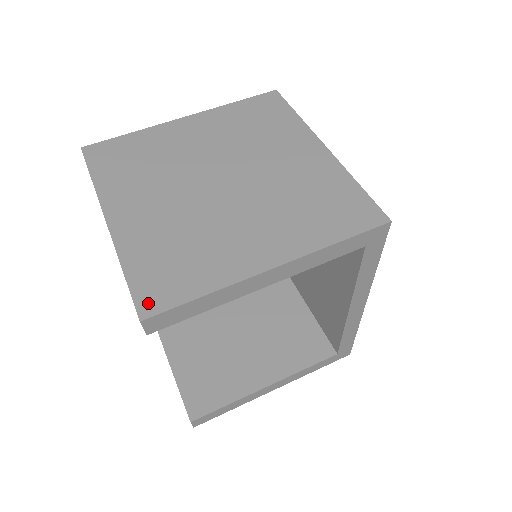
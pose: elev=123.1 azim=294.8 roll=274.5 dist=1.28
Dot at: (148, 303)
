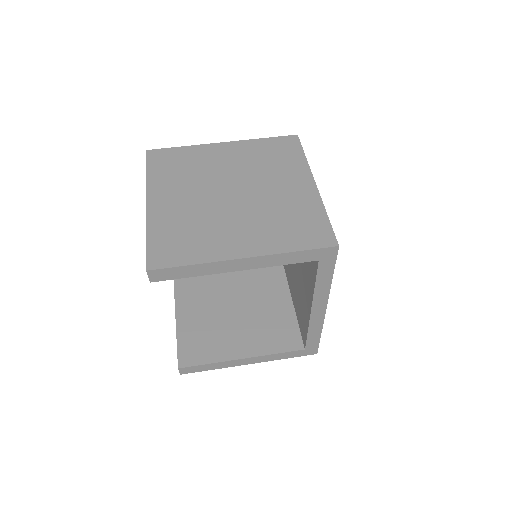
Dot at: (155, 261)
